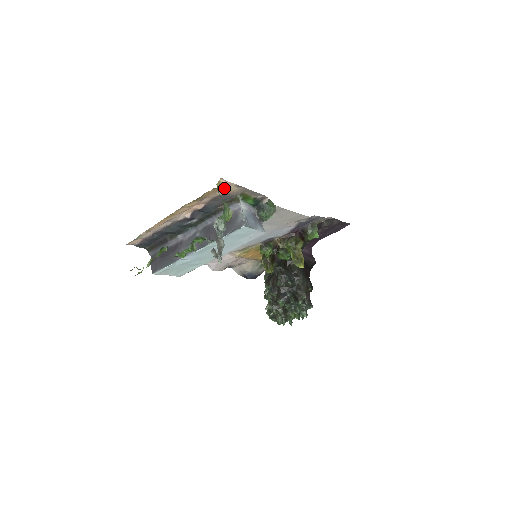
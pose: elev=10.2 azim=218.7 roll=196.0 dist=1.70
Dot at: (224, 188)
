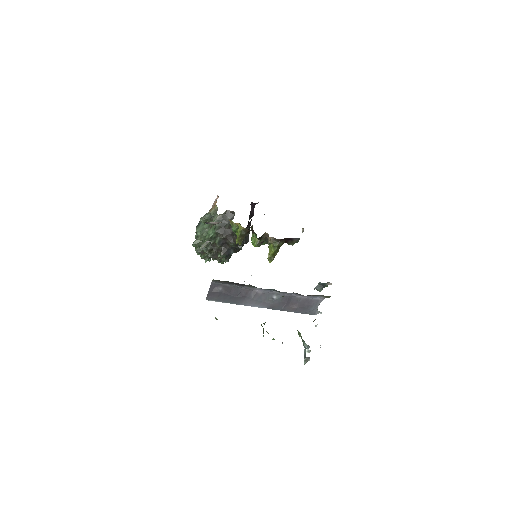
Dot at: occluded
